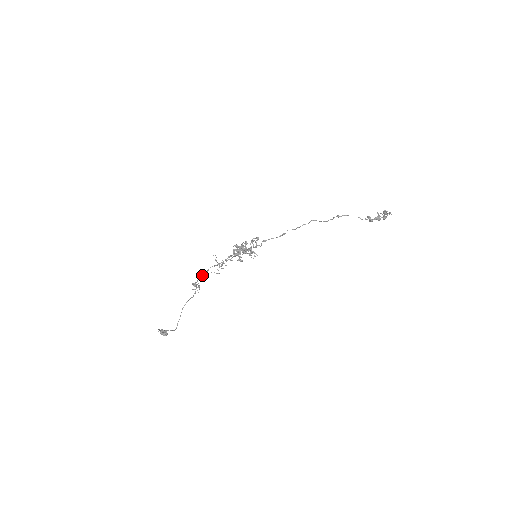
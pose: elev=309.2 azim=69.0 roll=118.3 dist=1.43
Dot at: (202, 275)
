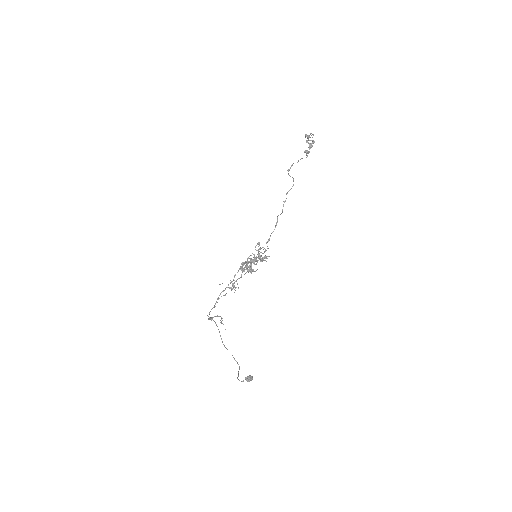
Dot at: (214, 306)
